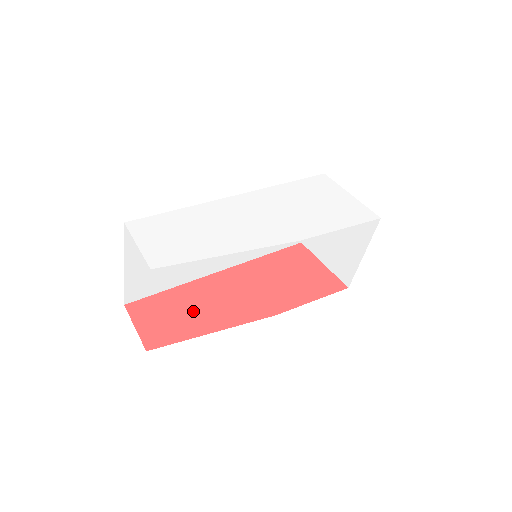
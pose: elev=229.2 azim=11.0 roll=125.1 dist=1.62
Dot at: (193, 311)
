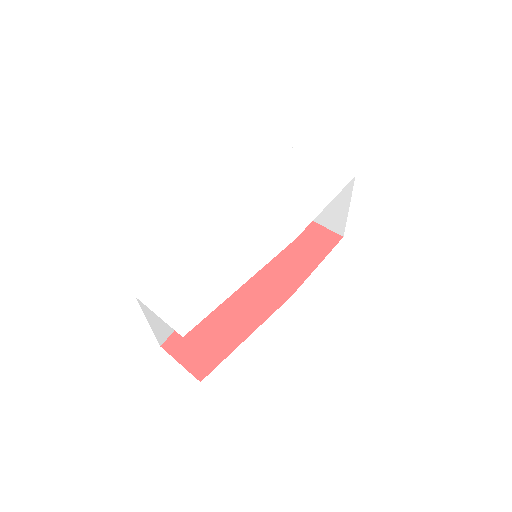
Dot at: (221, 325)
